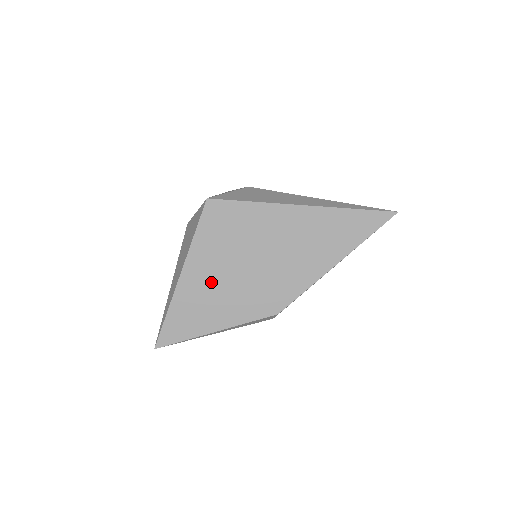
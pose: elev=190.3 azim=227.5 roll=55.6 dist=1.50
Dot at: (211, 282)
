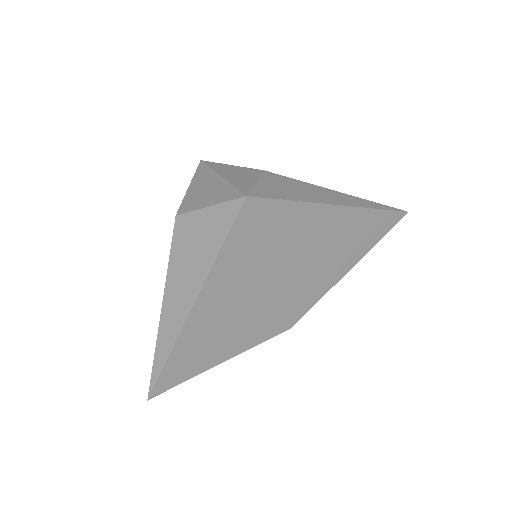
Dot at: (231, 304)
